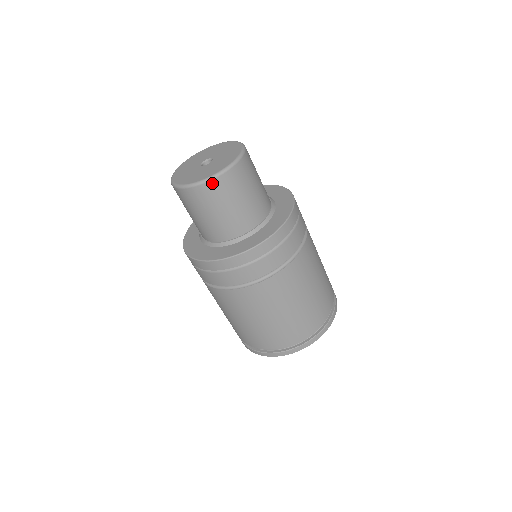
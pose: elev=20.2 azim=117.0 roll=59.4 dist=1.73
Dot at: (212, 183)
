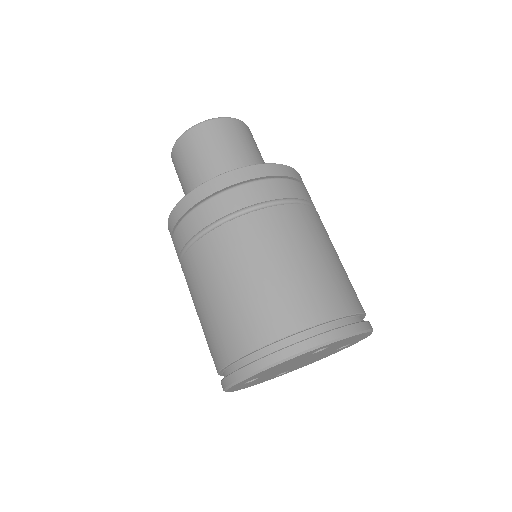
Dot at: (205, 125)
